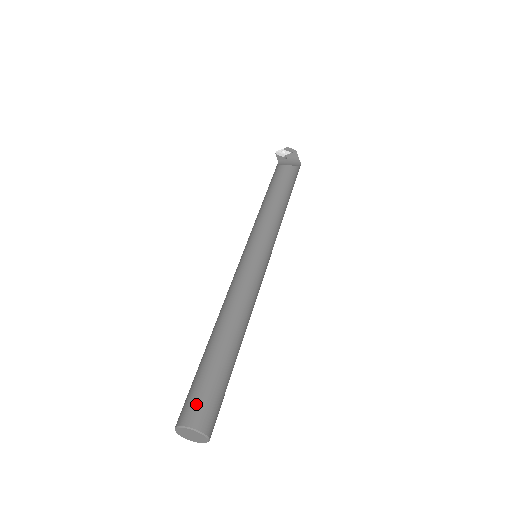
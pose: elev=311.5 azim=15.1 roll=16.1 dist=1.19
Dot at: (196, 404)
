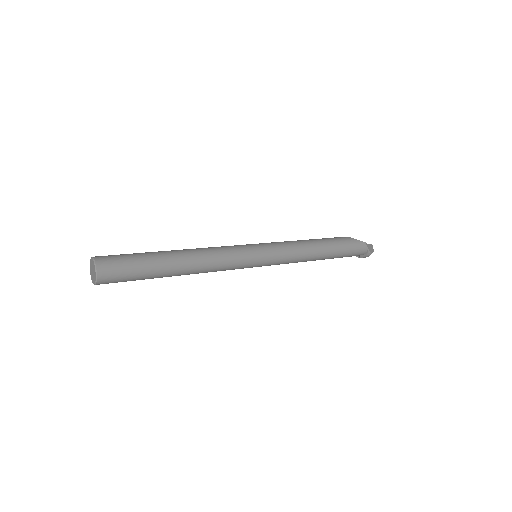
Dot at: occluded
